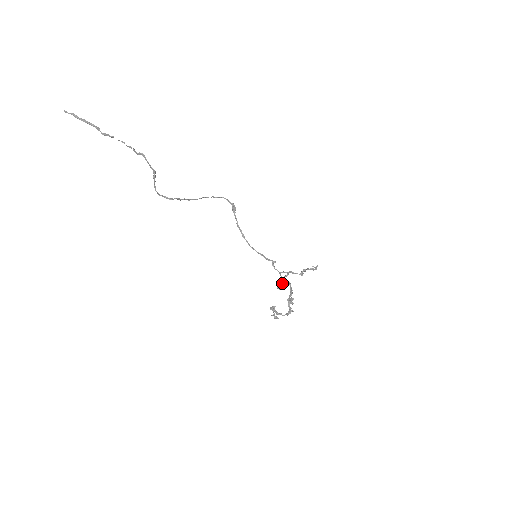
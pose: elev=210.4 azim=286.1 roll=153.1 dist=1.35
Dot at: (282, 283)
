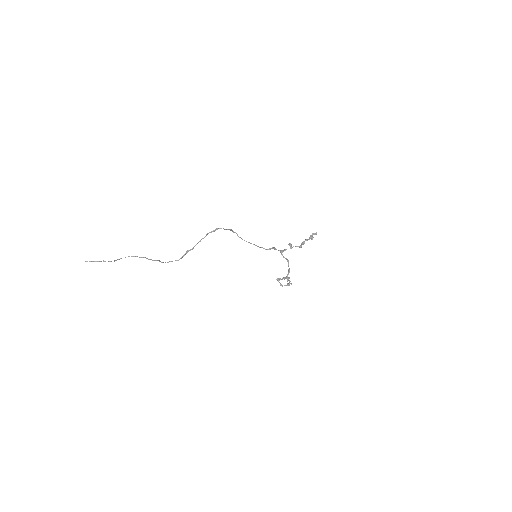
Dot at: occluded
